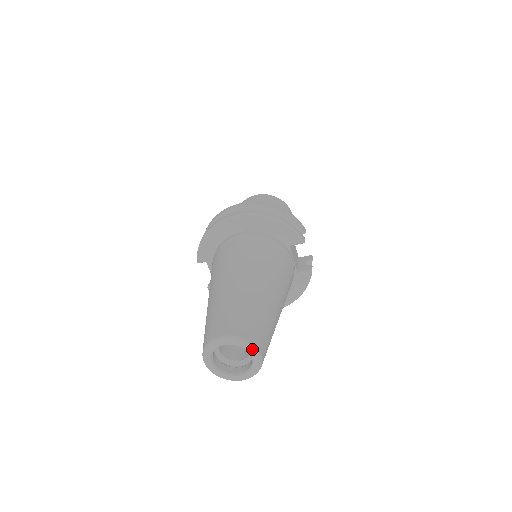
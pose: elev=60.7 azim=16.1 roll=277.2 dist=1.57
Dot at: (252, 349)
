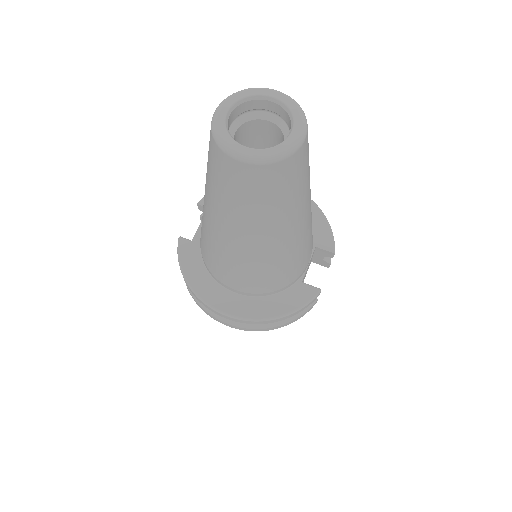
Dot at: (303, 120)
